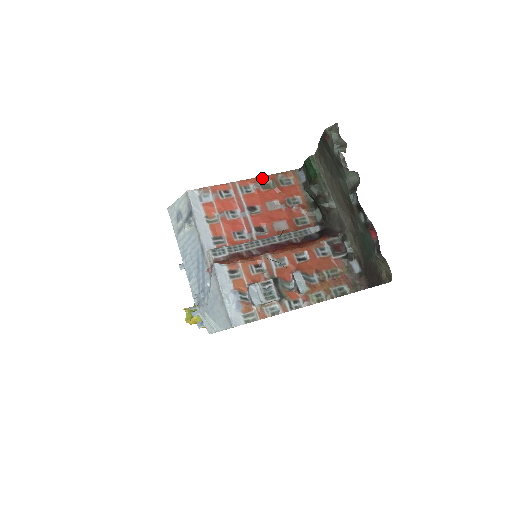
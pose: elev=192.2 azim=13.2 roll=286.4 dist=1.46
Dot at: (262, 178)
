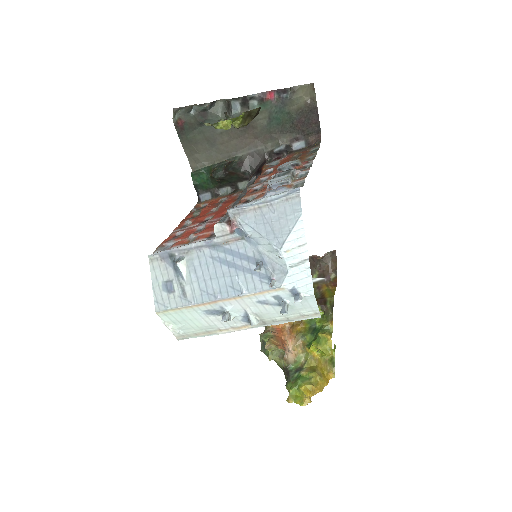
Dot at: (185, 219)
